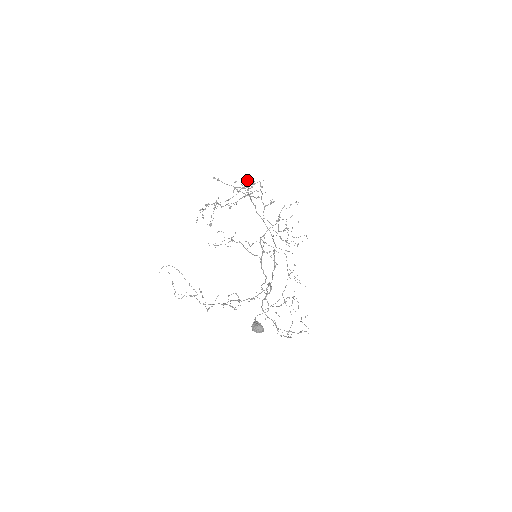
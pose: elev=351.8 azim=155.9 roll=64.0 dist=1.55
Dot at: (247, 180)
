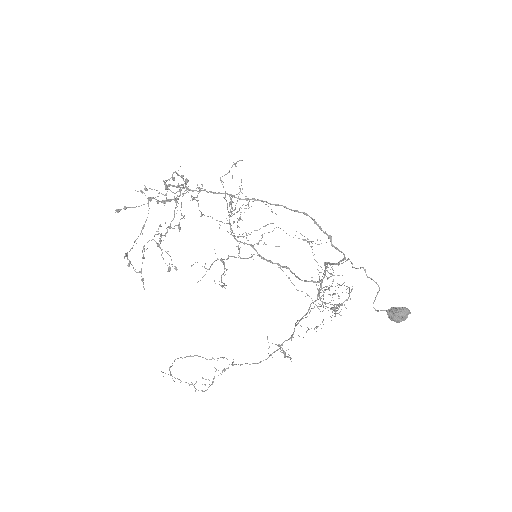
Dot at: occluded
